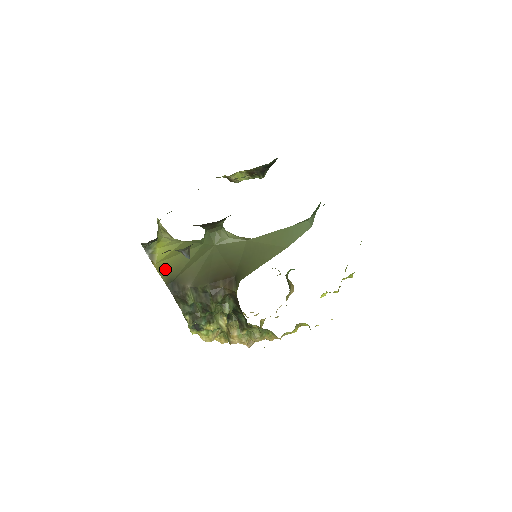
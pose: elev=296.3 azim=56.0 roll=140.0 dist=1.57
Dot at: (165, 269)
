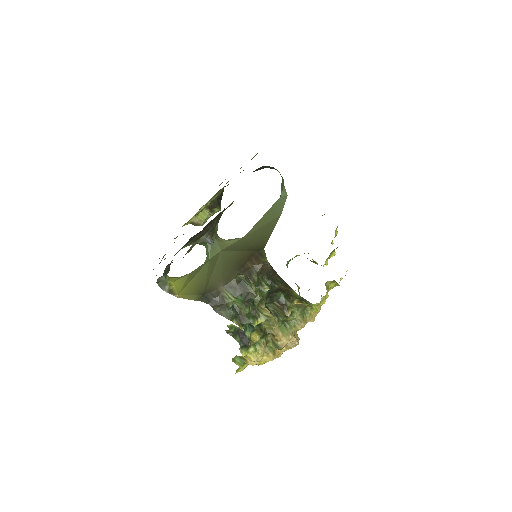
Dot at: (190, 292)
